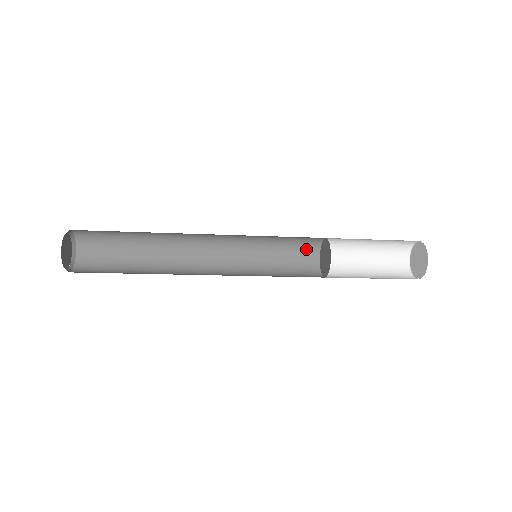
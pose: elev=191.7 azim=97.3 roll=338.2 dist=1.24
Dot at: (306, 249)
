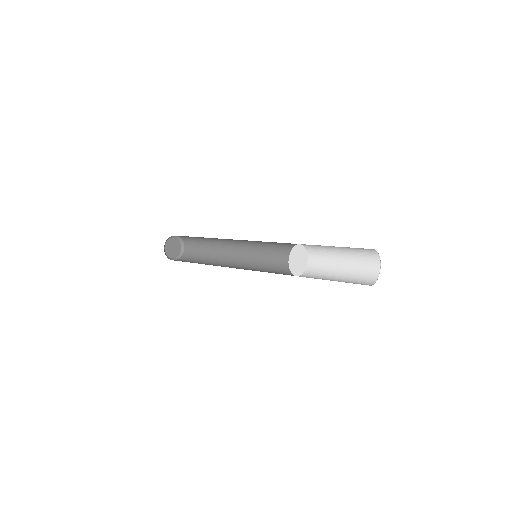
Dot at: occluded
